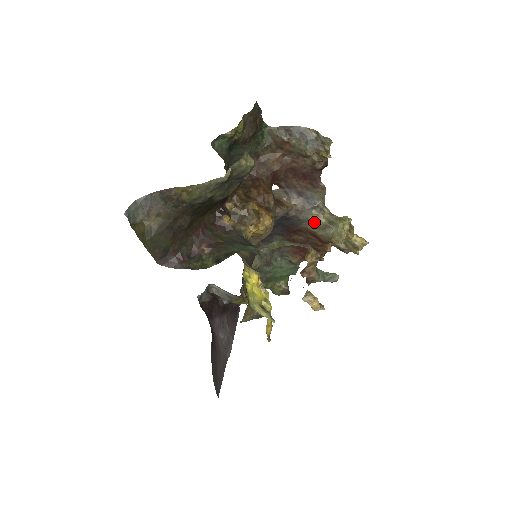
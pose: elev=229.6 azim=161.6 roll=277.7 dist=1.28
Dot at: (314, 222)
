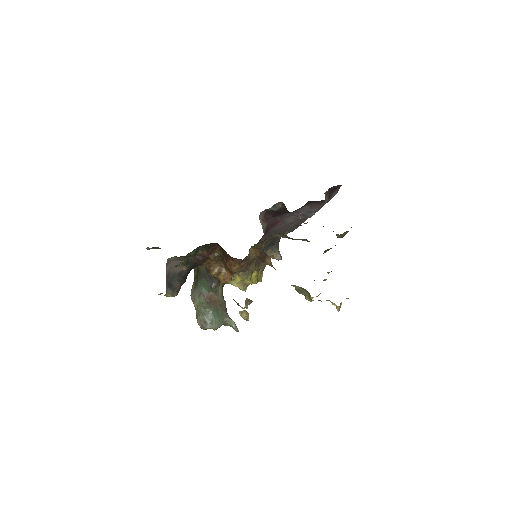
Dot at: occluded
